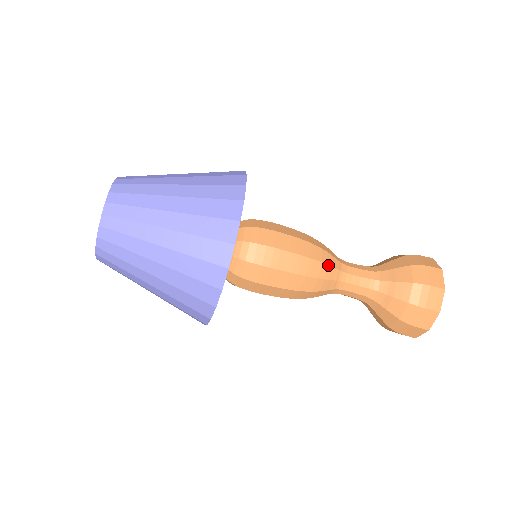
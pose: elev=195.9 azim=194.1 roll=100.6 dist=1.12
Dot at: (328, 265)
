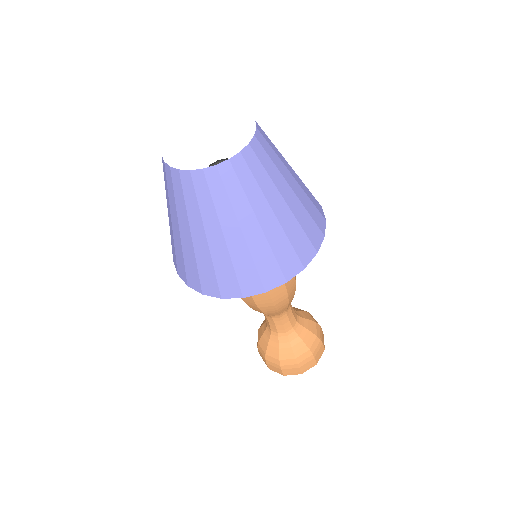
Dot at: occluded
